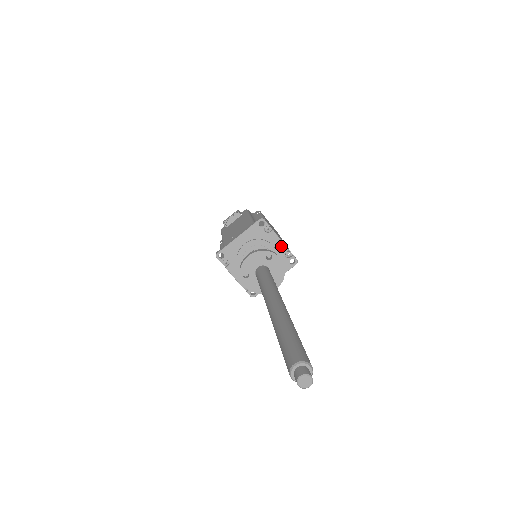
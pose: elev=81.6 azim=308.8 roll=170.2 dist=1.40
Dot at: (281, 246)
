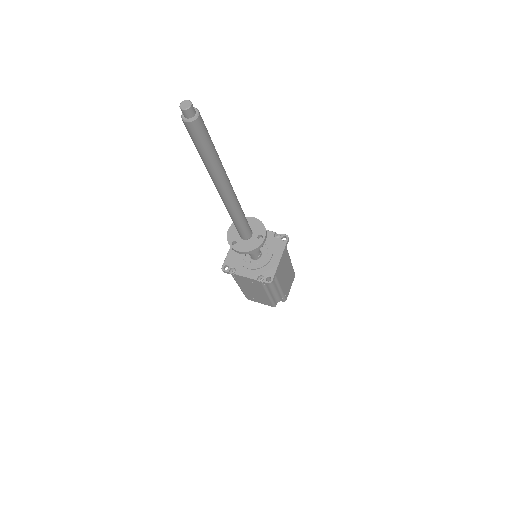
Dot at: (267, 233)
